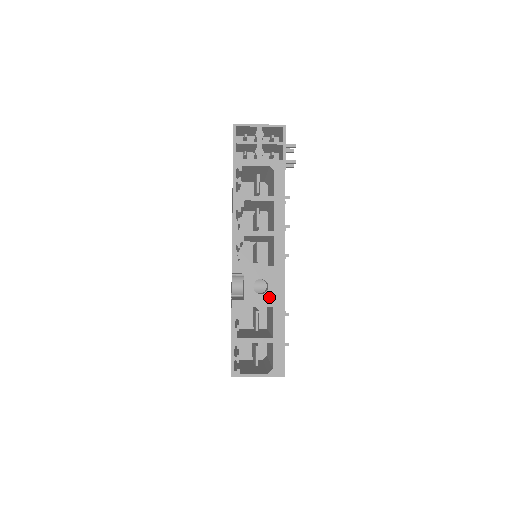
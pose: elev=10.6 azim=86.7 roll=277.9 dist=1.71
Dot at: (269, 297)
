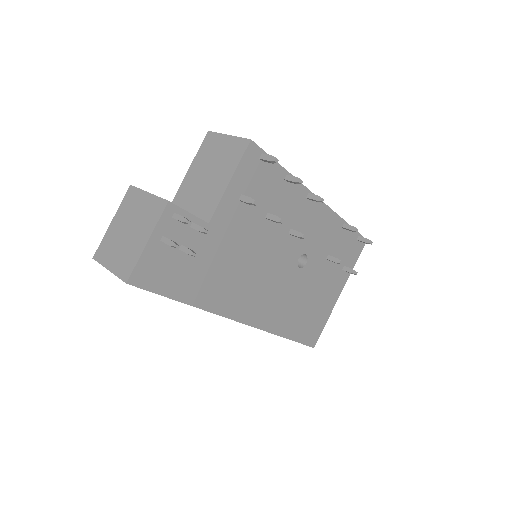
Dot at: occluded
